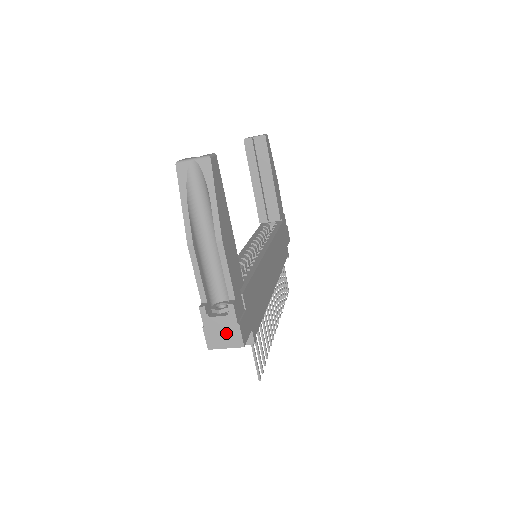
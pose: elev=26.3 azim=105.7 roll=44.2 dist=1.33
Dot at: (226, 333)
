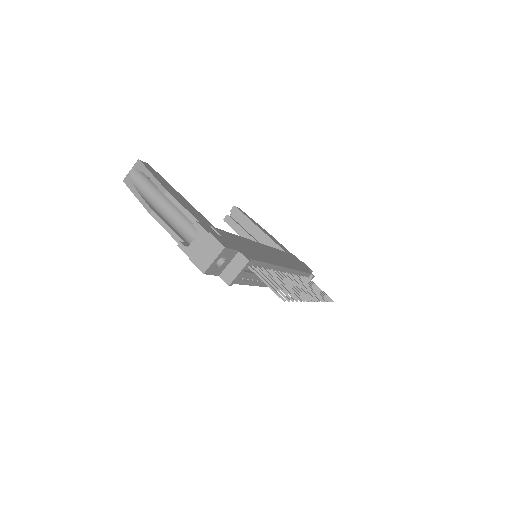
Dot at: (206, 248)
